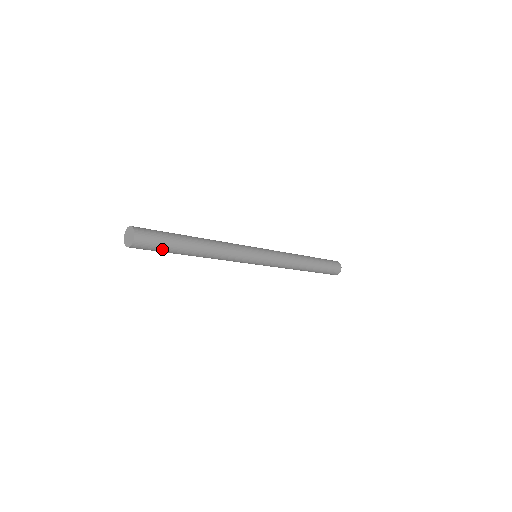
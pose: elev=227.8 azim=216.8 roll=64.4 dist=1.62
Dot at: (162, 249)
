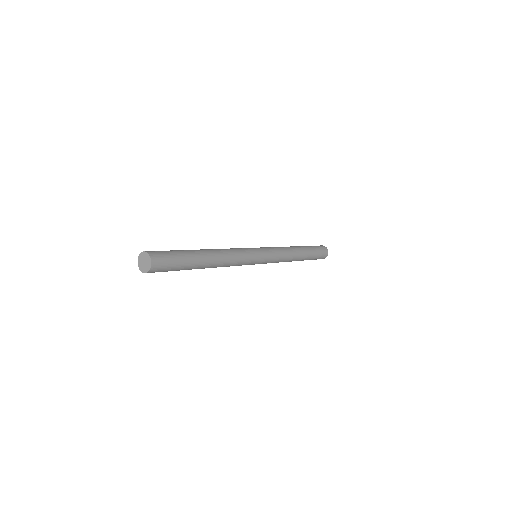
Dot at: (178, 259)
